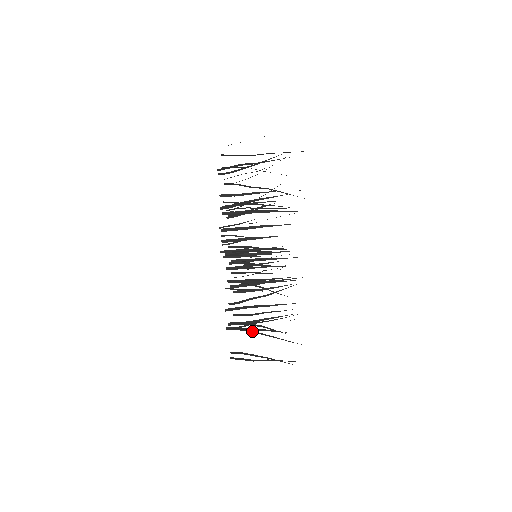
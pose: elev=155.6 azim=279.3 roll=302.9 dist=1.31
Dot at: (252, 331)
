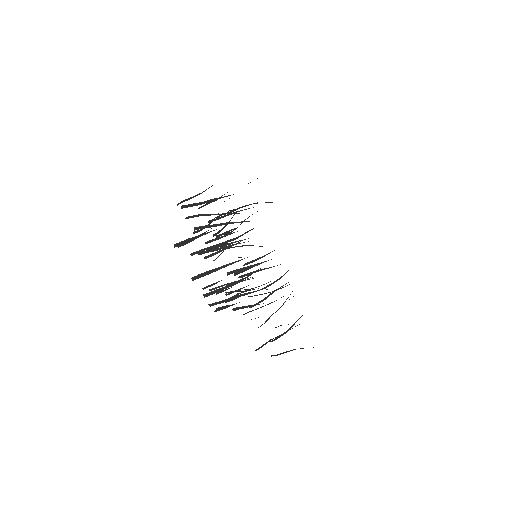
Dot at: occluded
